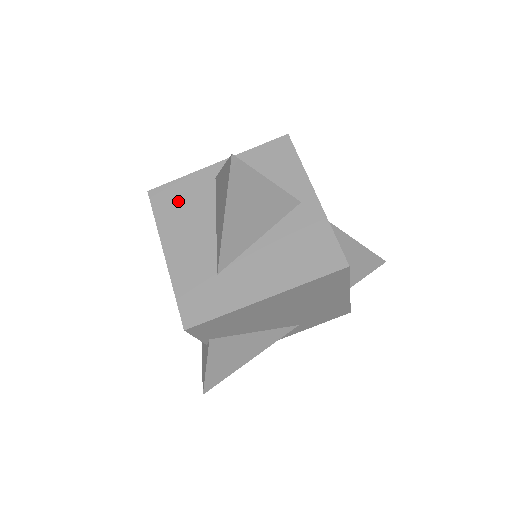
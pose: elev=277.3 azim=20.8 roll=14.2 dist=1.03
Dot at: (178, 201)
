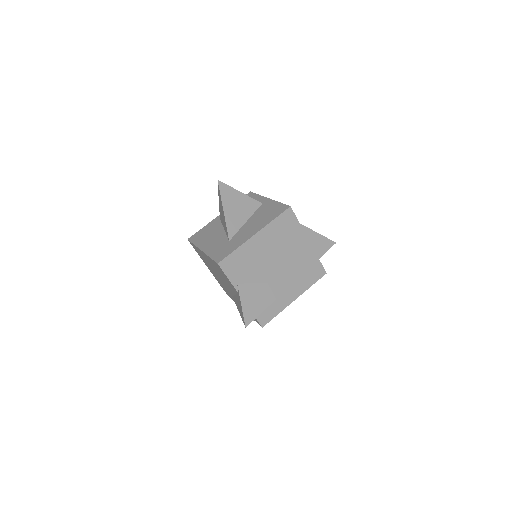
Dot at: (204, 234)
